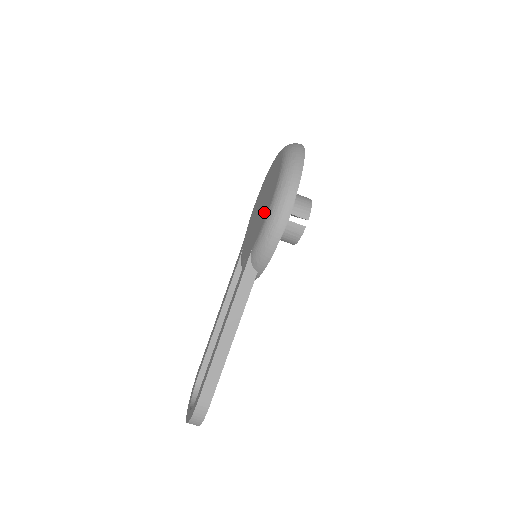
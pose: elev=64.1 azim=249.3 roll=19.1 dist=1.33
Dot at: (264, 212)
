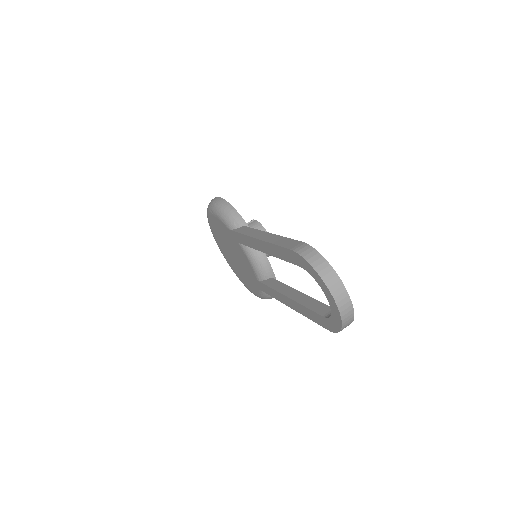
Dot at: (219, 228)
